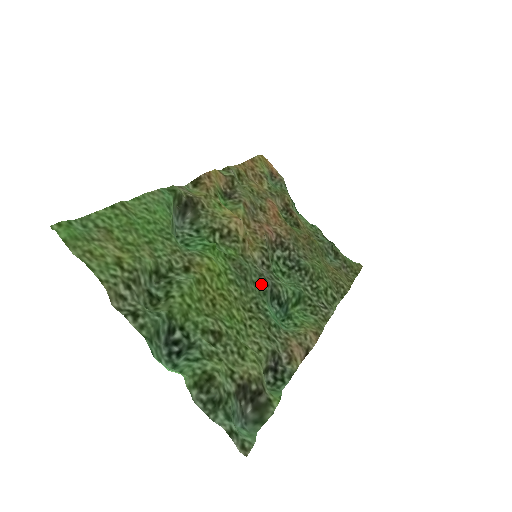
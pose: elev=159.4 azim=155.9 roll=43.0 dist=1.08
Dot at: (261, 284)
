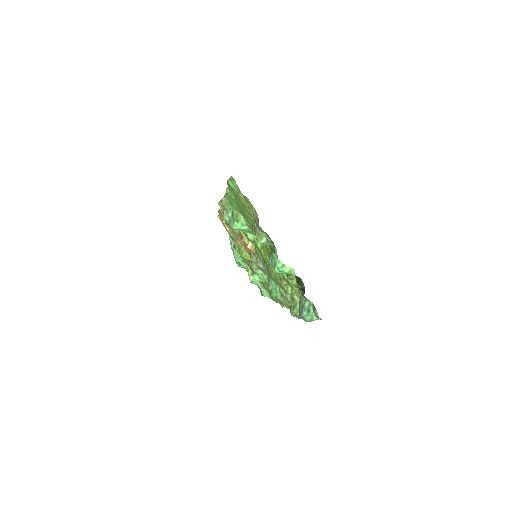
Dot at: occluded
